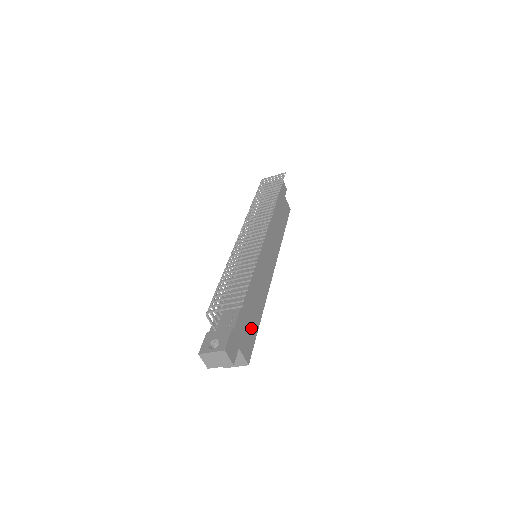
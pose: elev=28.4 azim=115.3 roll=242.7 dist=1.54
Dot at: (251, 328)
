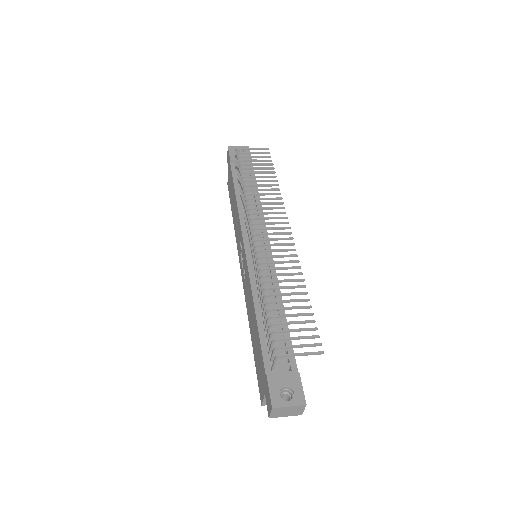
Dot at: occluded
